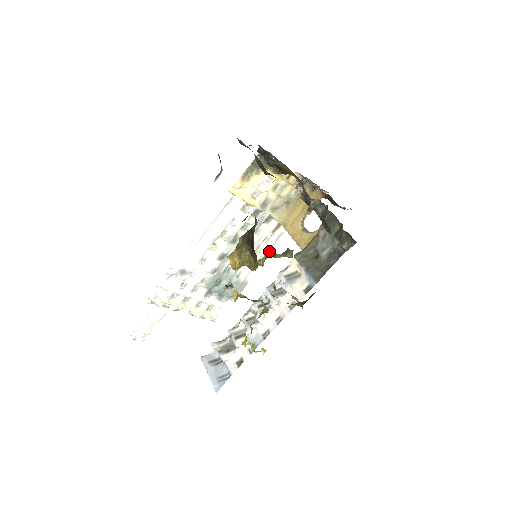
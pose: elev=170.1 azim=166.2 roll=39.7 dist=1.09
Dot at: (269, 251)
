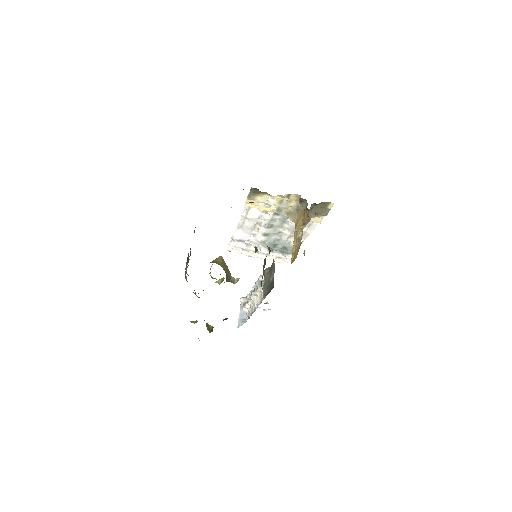
Dot at: (305, 233)
